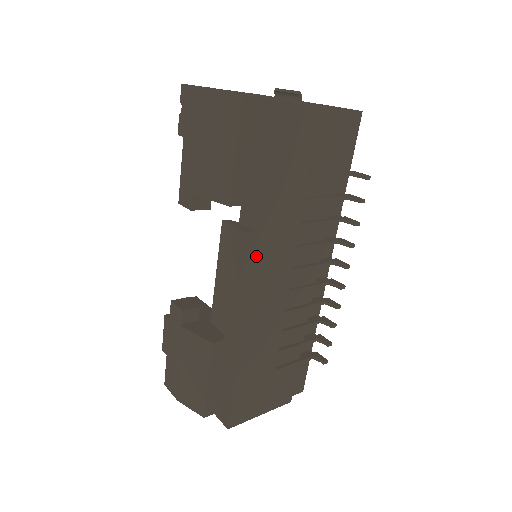
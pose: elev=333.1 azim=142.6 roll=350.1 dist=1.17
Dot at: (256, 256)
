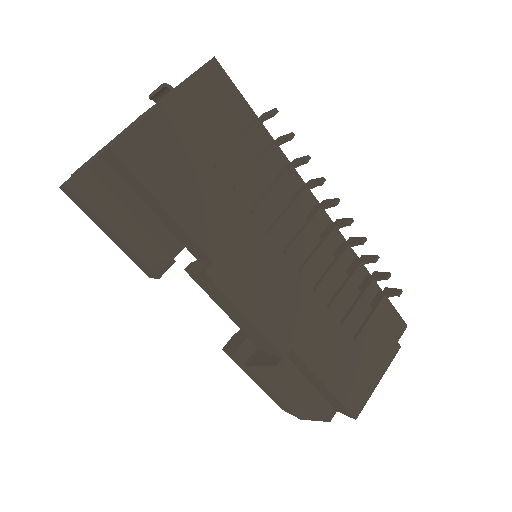
Dot at: (234, 279)
